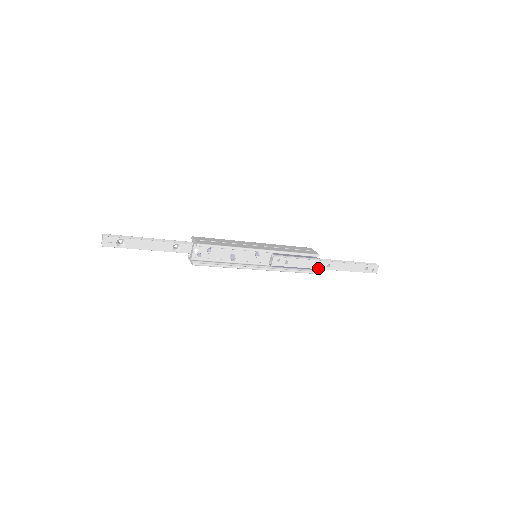
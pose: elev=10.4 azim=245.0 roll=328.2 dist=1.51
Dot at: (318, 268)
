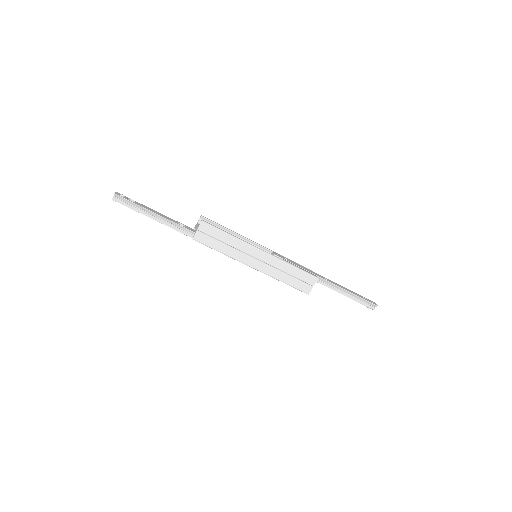
Dot at: (319, 276)
